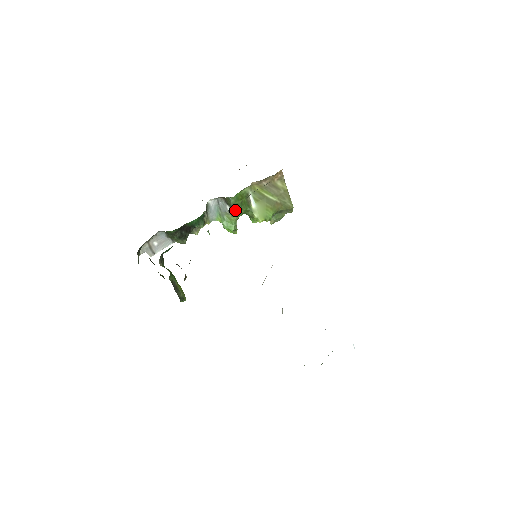
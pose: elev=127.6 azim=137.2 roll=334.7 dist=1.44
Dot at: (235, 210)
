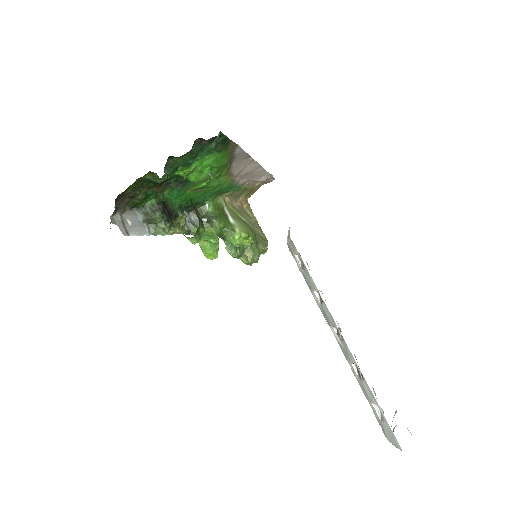
Dot at: (214, 221)
